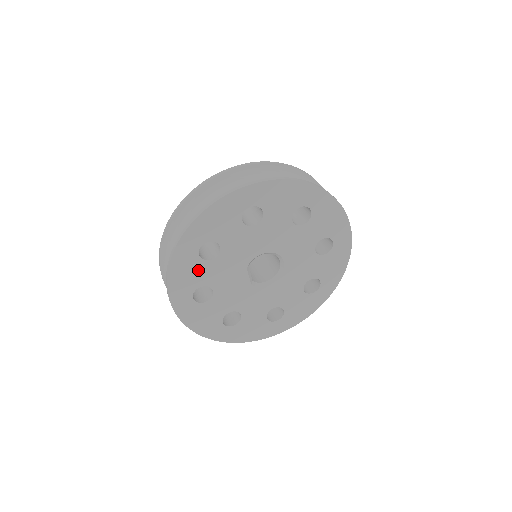
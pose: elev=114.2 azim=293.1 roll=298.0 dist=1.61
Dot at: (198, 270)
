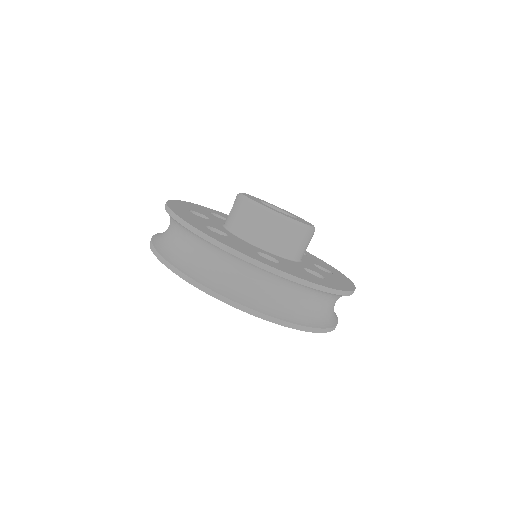
Dot at: occluded
